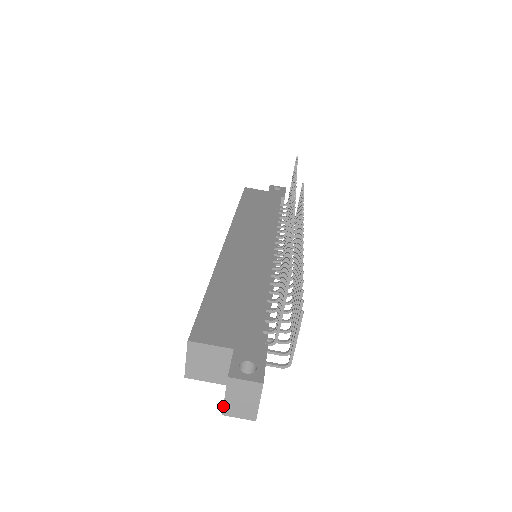
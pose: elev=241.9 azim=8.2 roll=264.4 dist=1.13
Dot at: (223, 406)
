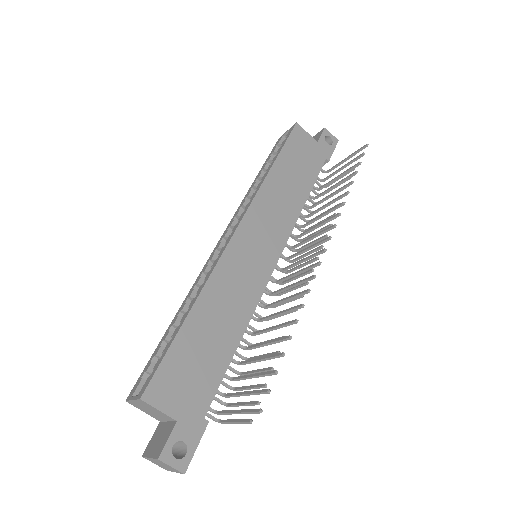
Dot at: (145, 457)
